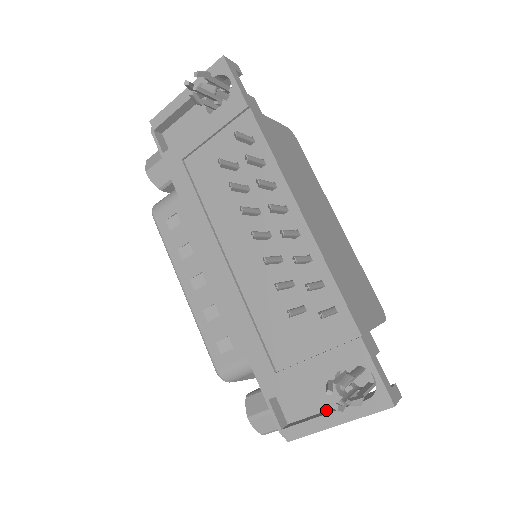
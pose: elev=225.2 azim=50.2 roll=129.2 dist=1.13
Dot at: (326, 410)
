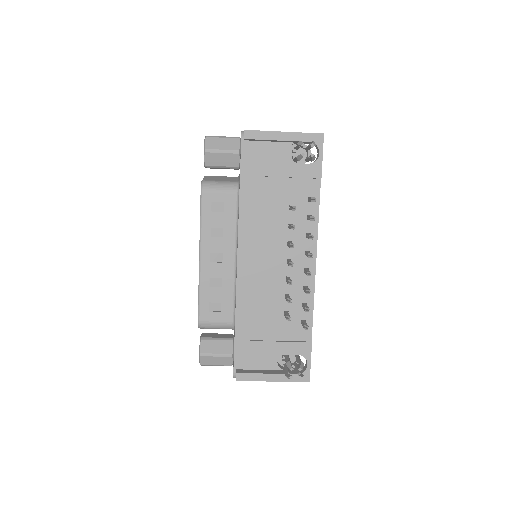
Dot at: (265, 369)
